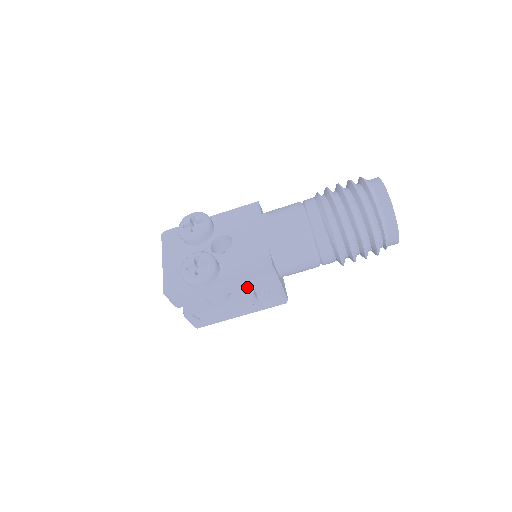
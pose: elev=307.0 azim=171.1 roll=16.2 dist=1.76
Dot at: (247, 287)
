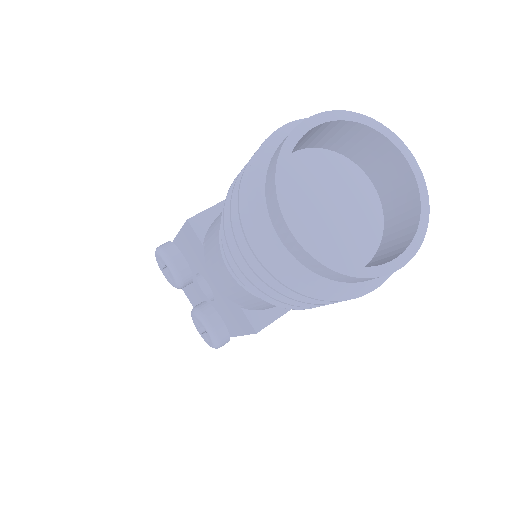
Dot at: occluded
